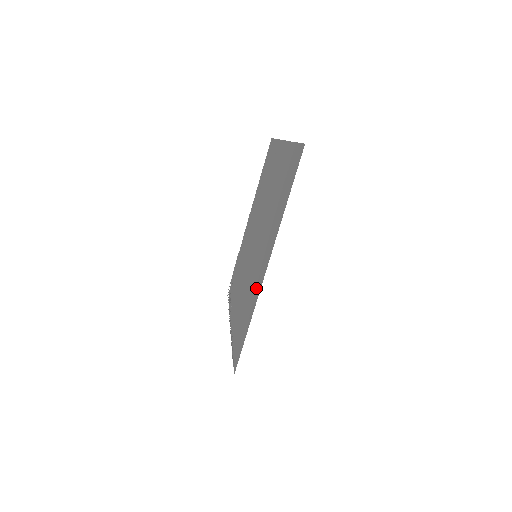
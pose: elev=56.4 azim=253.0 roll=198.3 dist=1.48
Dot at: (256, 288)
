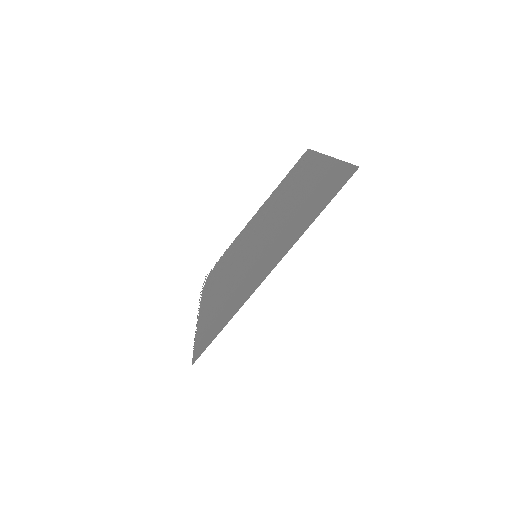
Dot at: (248, 288)
